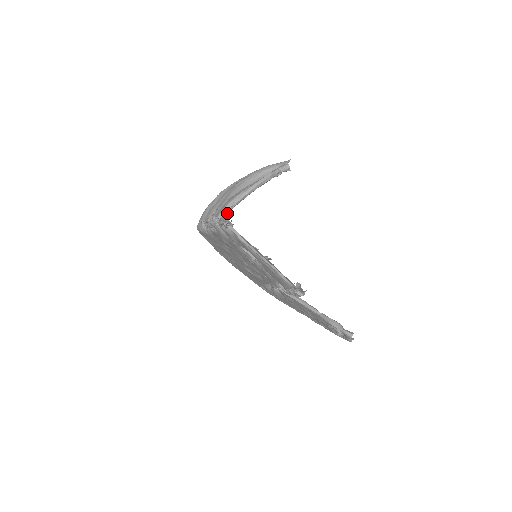
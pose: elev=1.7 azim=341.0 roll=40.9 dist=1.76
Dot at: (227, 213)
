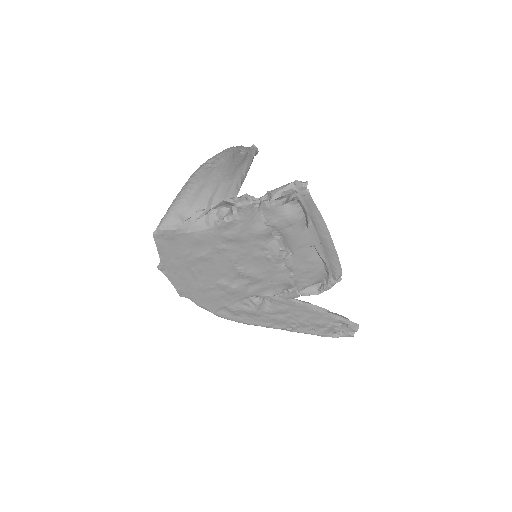
Dot at: (297, 180)
